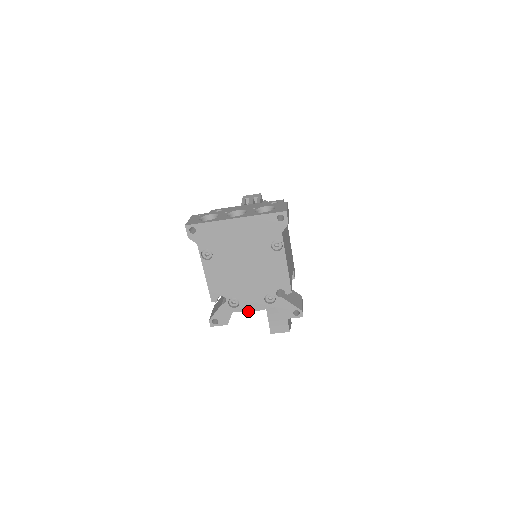
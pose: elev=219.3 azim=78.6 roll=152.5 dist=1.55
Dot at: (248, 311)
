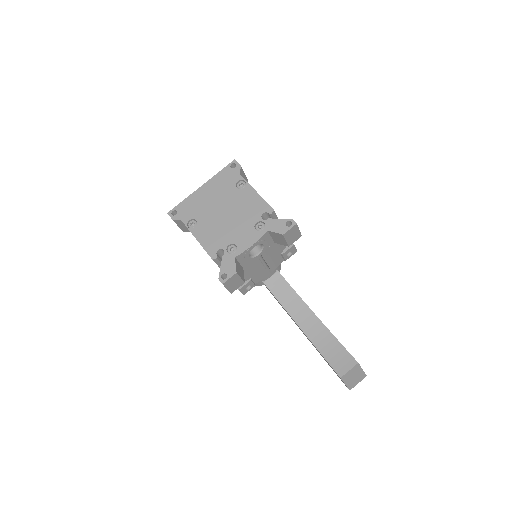
Dot at: (247, 248)
